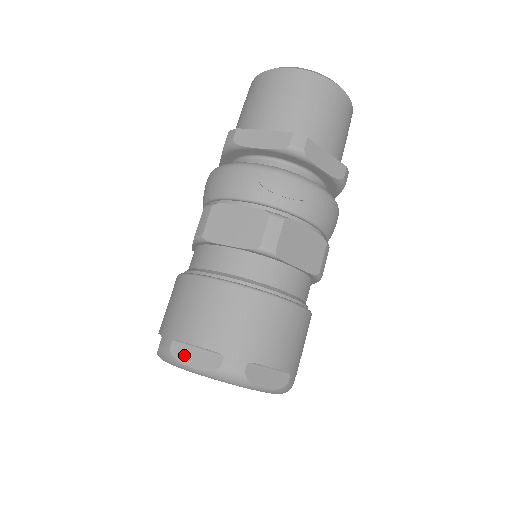
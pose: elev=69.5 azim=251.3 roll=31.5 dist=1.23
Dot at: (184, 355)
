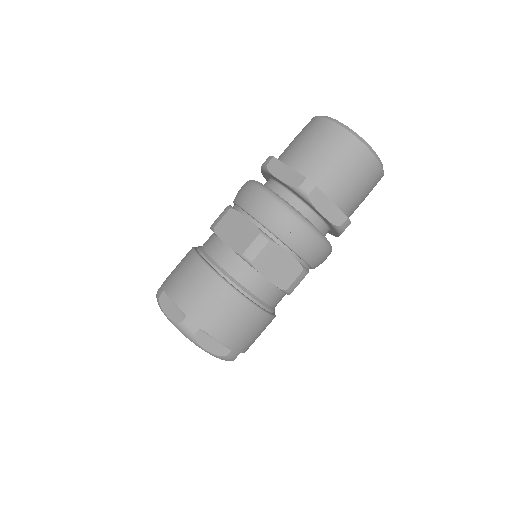
Dot at: (165, 304)
